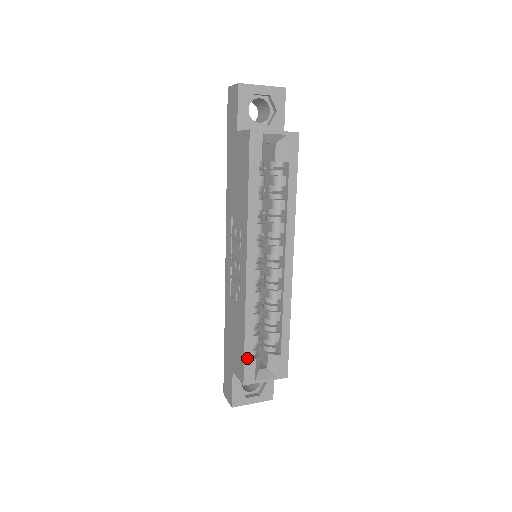
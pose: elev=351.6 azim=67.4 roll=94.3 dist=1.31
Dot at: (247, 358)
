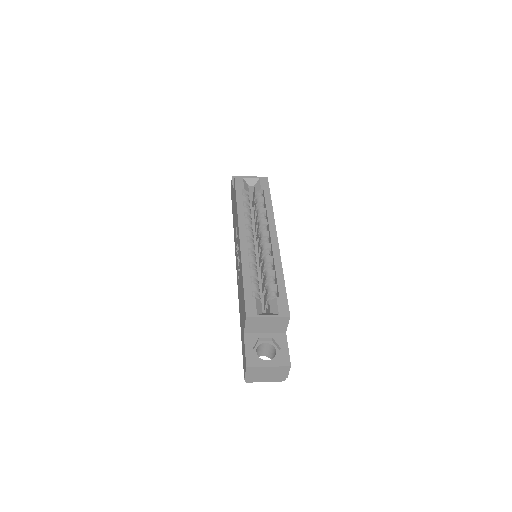
Dot at: (247, 296)
